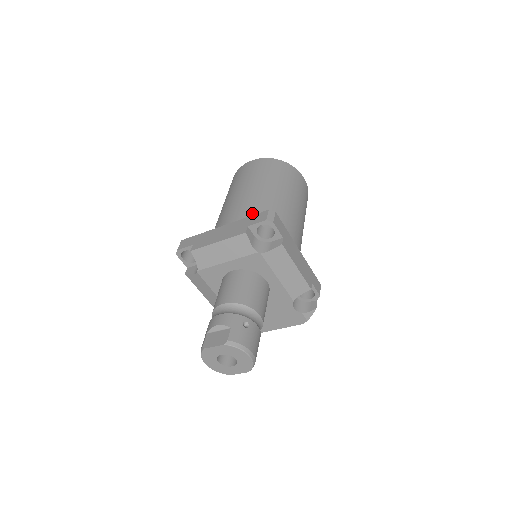
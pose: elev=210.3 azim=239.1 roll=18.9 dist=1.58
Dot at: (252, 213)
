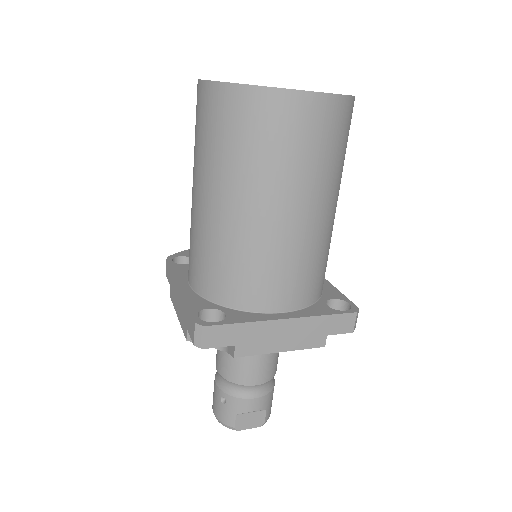
Dot at: (314, 273)
